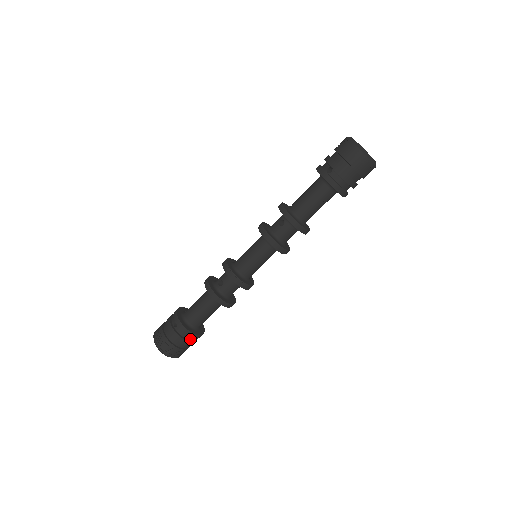
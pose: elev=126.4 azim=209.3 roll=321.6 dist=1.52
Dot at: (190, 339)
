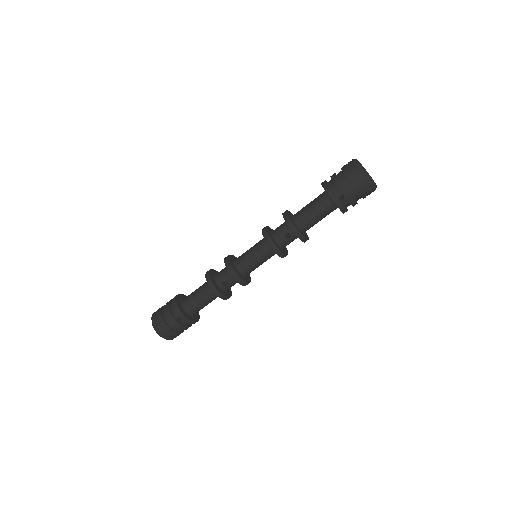
Dot at: occluded
